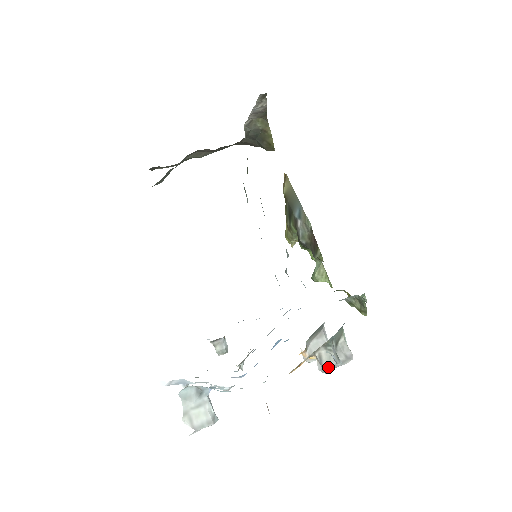
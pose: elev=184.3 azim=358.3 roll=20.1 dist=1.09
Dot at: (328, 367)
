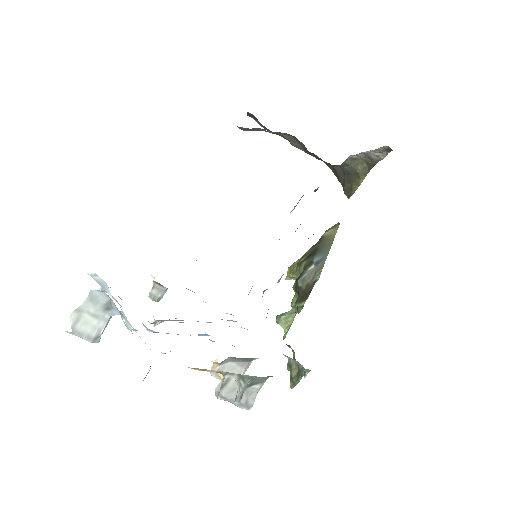
Dot at: (225, 395)
